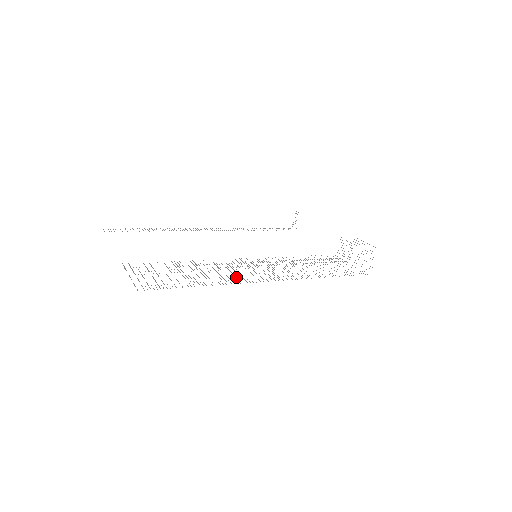
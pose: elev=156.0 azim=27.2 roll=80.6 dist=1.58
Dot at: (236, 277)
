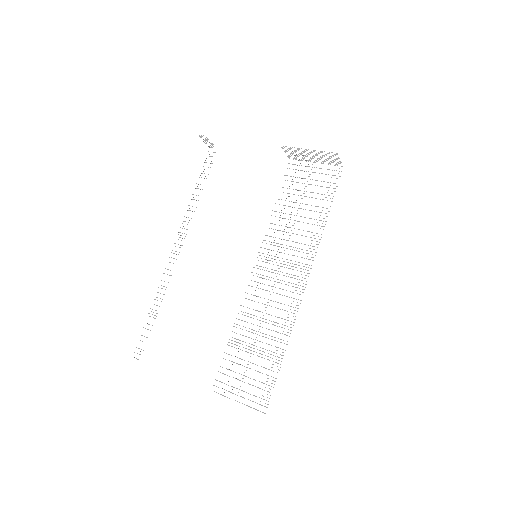
Dot at: occluded
